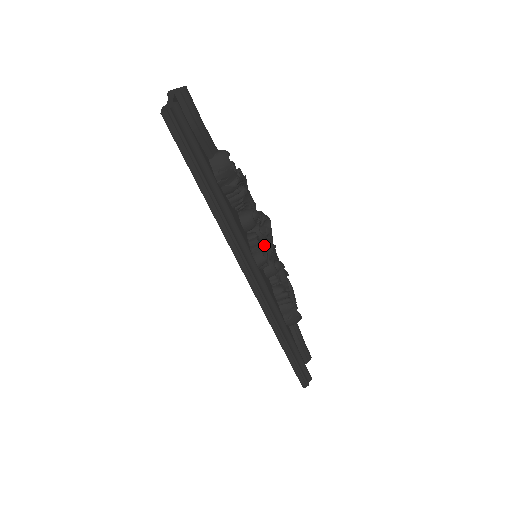
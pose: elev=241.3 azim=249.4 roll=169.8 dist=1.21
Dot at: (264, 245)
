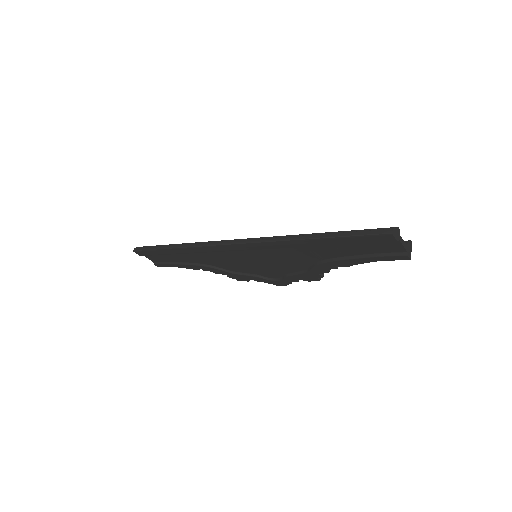
Dot at: occluded
